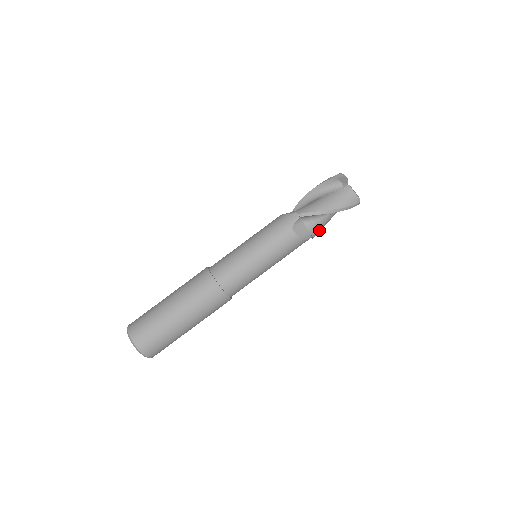
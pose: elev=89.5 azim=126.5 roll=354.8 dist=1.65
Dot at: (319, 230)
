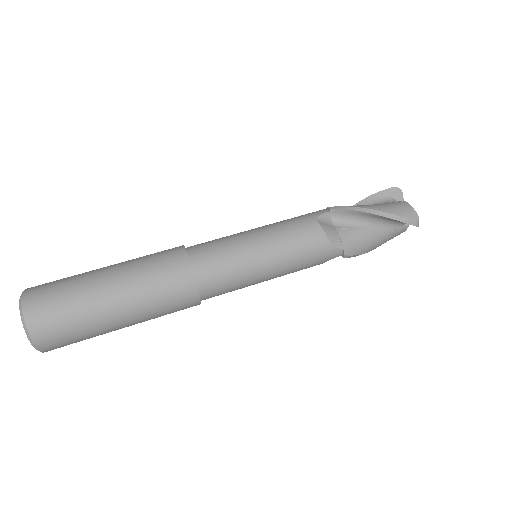
Dot at: (355, 246)
